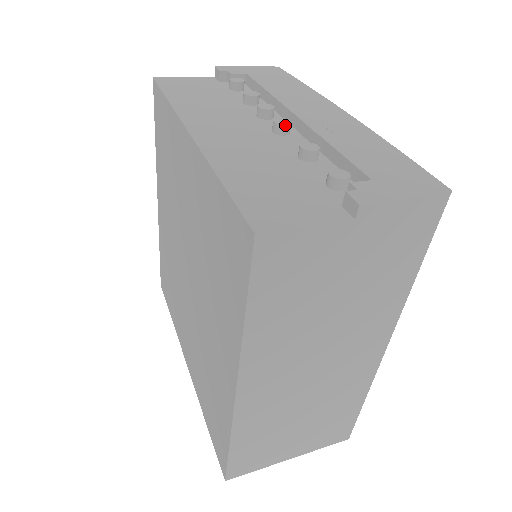
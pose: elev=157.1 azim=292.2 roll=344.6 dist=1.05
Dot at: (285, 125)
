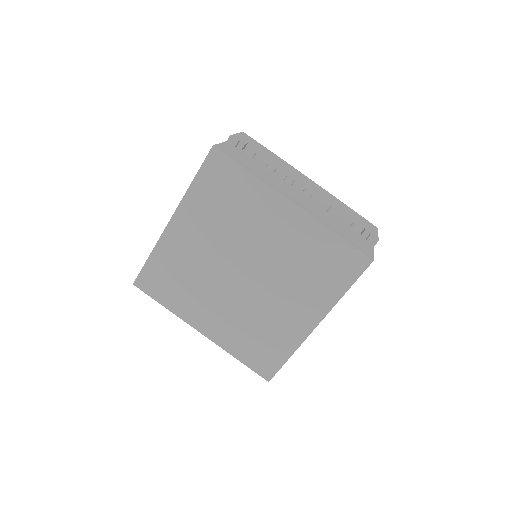
Dot at: occluded
